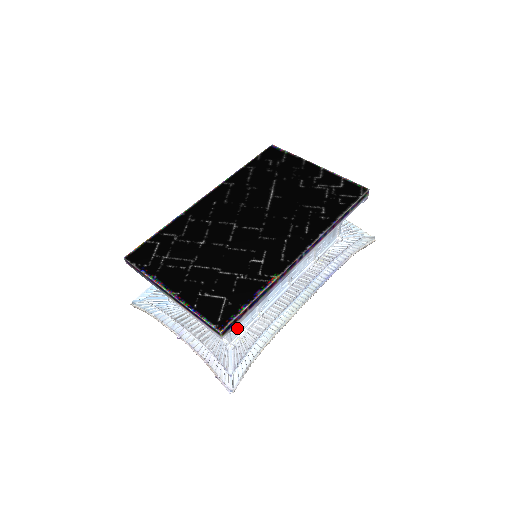
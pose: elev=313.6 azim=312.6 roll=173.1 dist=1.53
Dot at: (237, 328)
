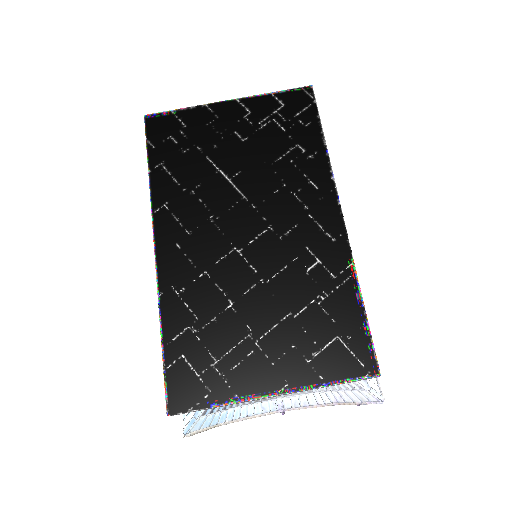
Dot at: occluded
